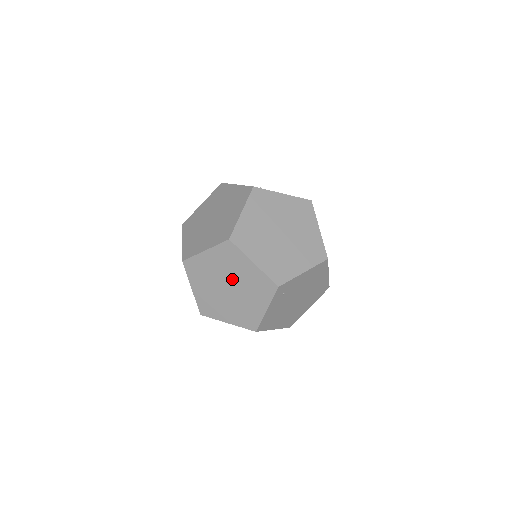
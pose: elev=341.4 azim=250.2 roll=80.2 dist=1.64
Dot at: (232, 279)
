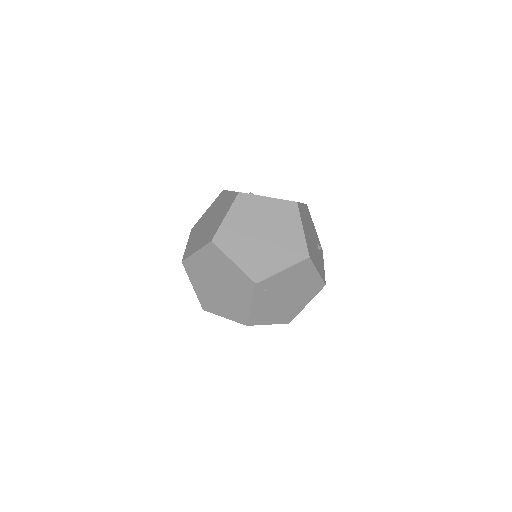
Dot at: (220, 277)
